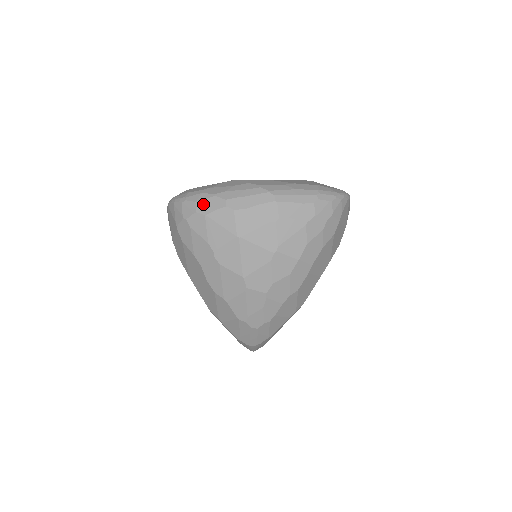
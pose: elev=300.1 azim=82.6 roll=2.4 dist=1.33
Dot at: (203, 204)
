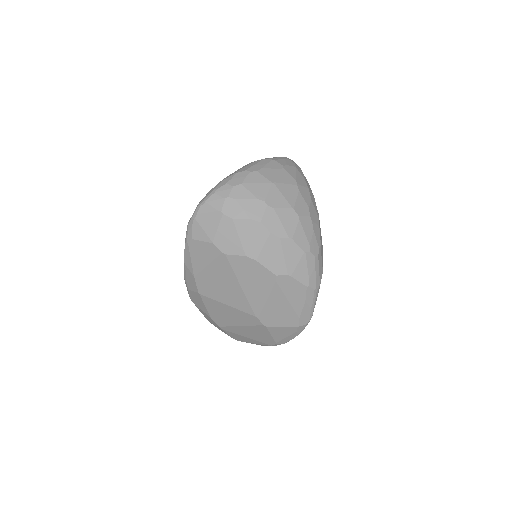
Dot at: (233, 181)
